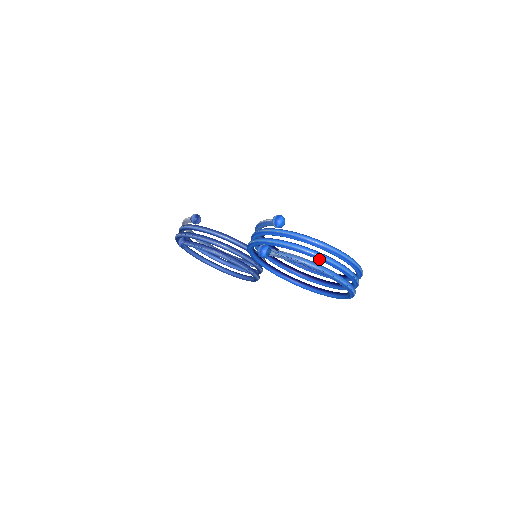
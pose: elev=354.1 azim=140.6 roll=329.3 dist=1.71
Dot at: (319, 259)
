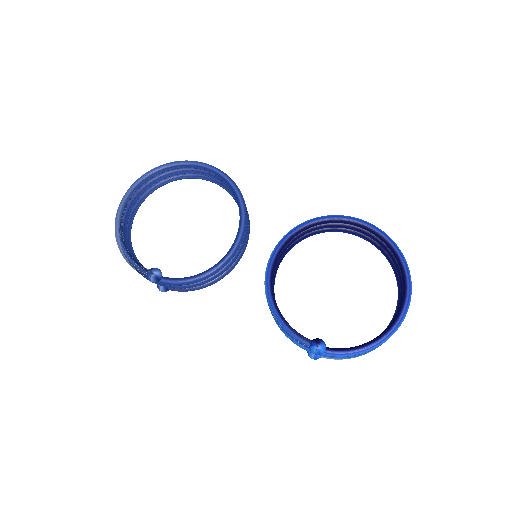
Dot at: occluded
